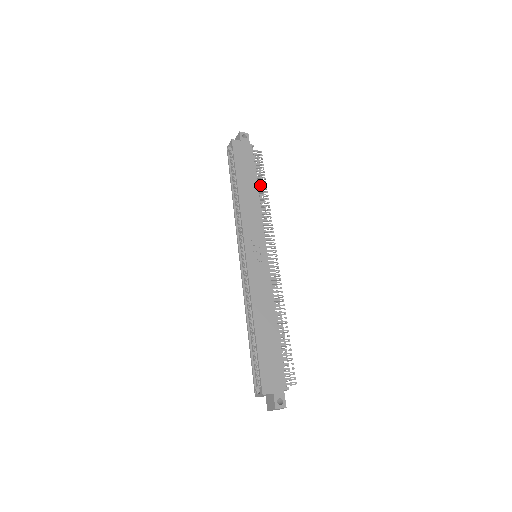
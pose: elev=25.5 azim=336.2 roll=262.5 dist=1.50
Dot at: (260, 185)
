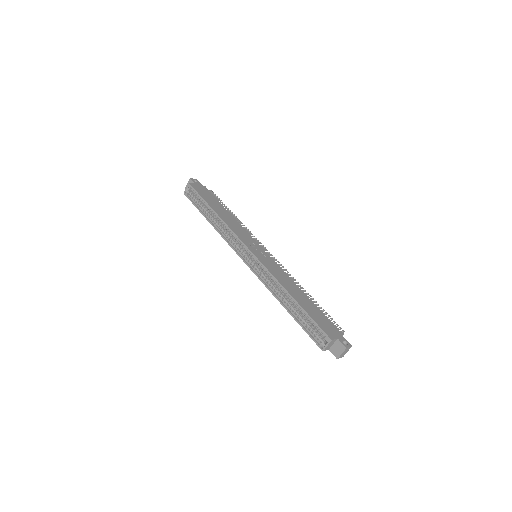
Dot at: occluded
